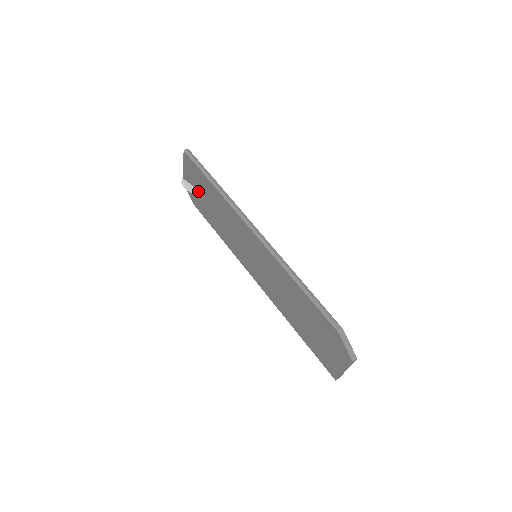
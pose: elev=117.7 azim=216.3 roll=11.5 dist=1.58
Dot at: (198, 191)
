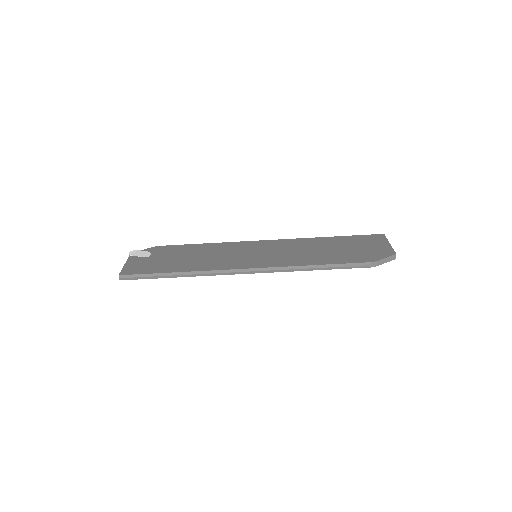
Dot at: occluded
